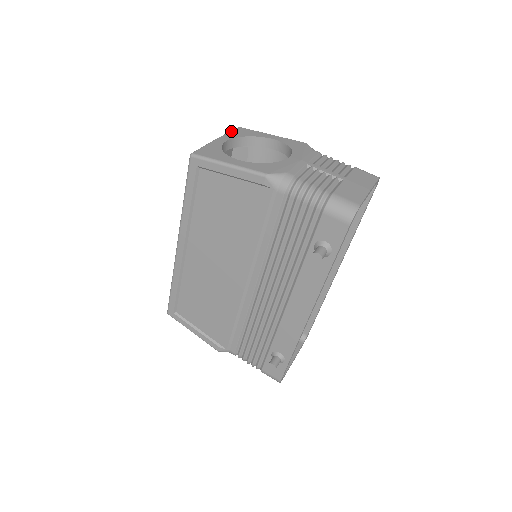
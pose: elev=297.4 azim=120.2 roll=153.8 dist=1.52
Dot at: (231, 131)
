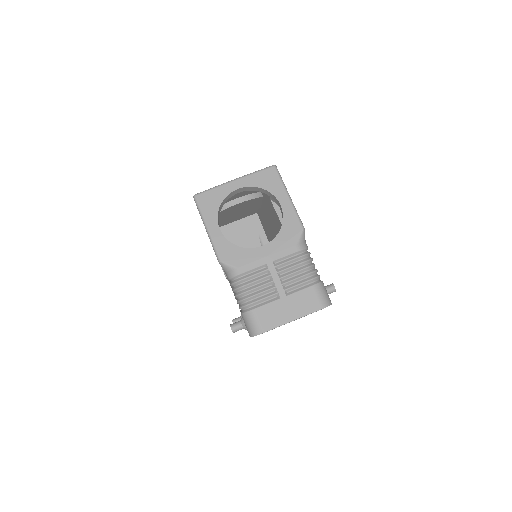
Dot at: (258, 172)
